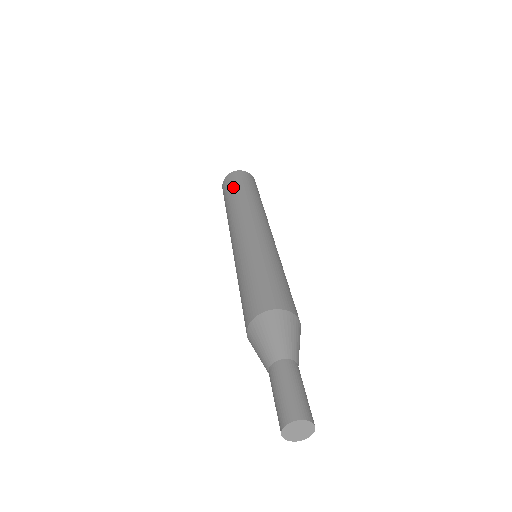
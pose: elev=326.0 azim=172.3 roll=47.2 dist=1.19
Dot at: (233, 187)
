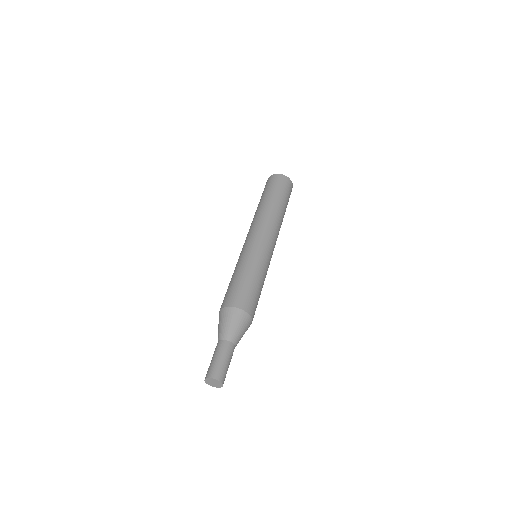
Dot at: (281, 192)
